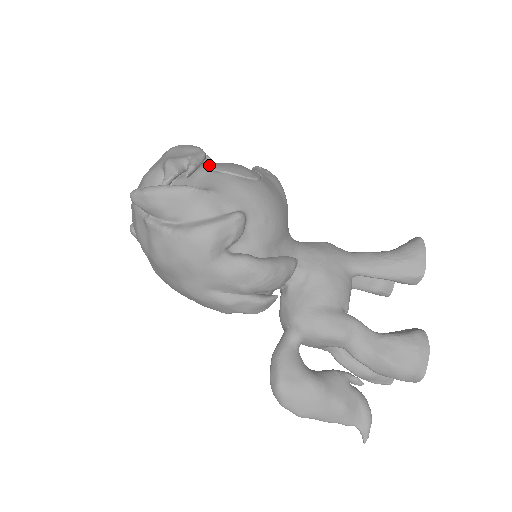
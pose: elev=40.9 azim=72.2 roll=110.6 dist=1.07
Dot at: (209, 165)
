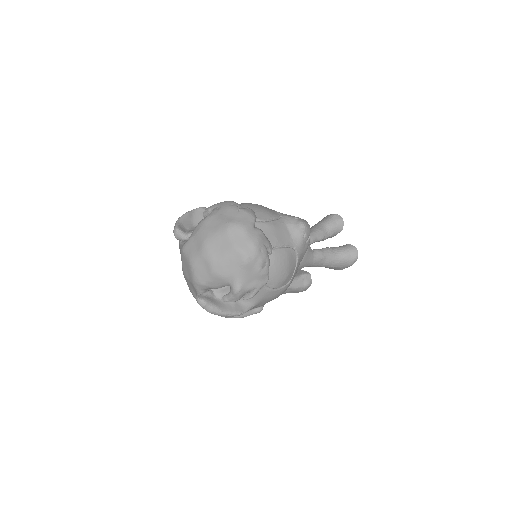
Dot at: occluded
